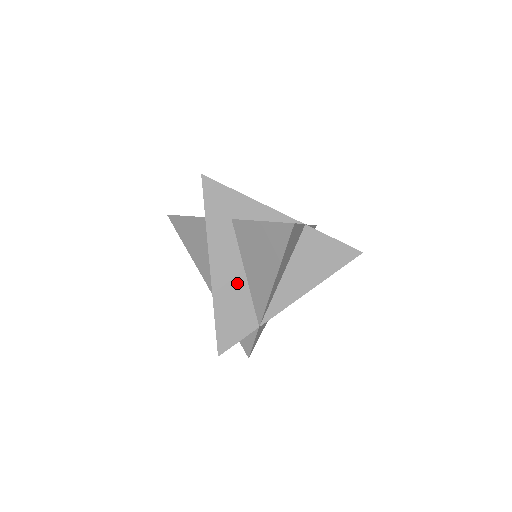
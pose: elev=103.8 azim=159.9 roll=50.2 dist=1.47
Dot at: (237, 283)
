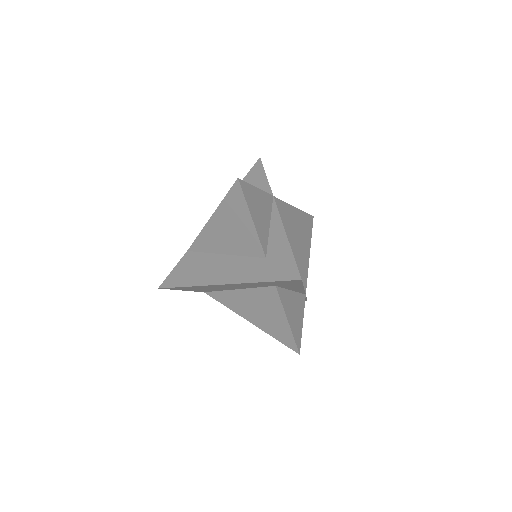
Dot at: (225, 288)
